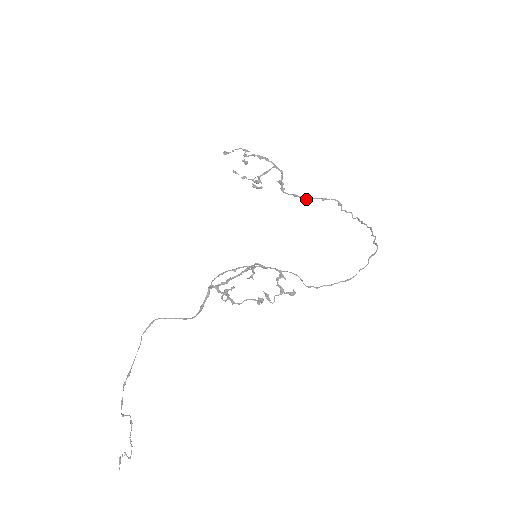
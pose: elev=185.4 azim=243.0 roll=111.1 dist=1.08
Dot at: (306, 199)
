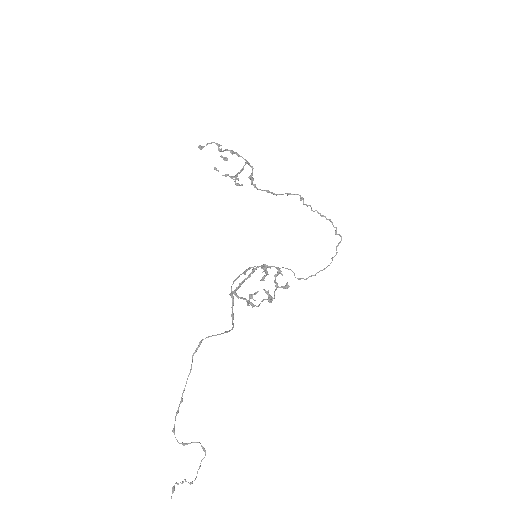
Dot at: occluded
